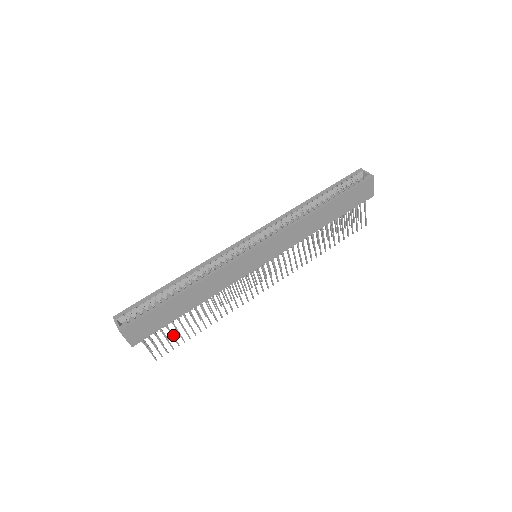
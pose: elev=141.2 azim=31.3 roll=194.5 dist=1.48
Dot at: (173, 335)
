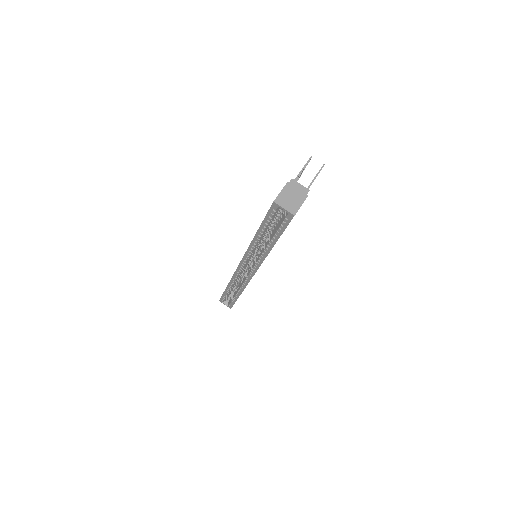
Dot at: occluded
